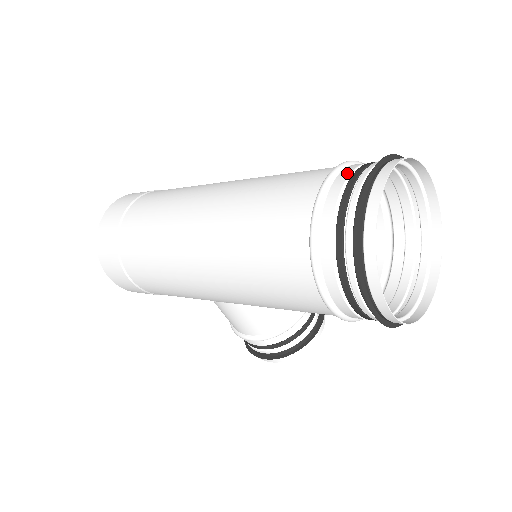
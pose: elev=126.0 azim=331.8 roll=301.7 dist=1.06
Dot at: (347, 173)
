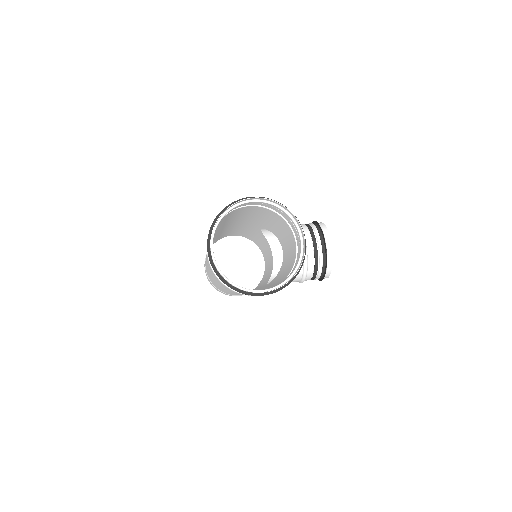
Dot at: occluded
